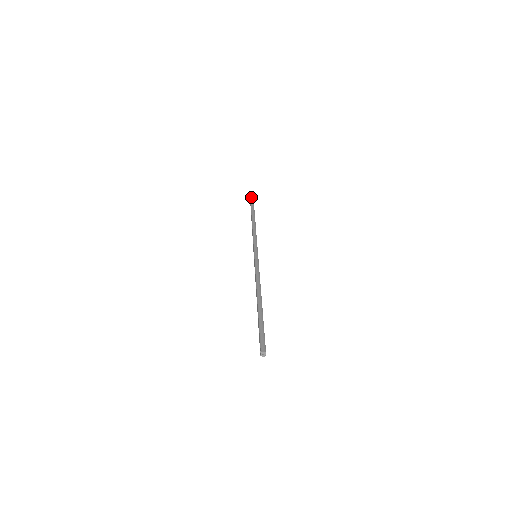
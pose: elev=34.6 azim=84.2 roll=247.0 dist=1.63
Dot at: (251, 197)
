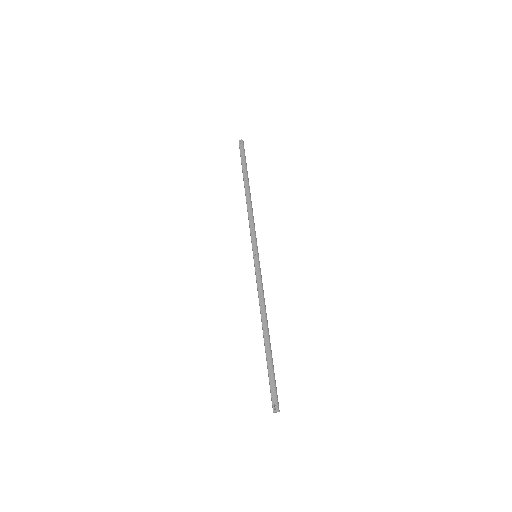
Dot at: (243, 142)
